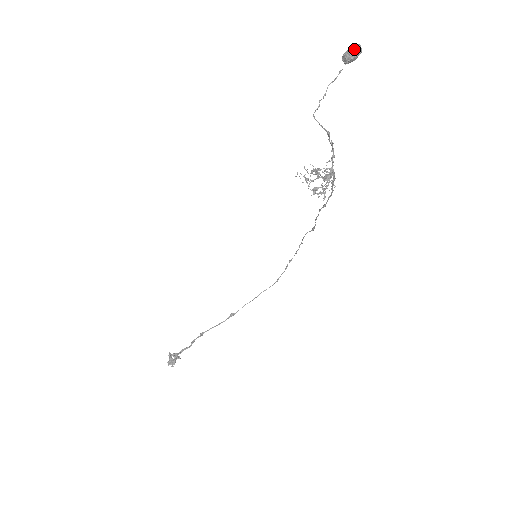
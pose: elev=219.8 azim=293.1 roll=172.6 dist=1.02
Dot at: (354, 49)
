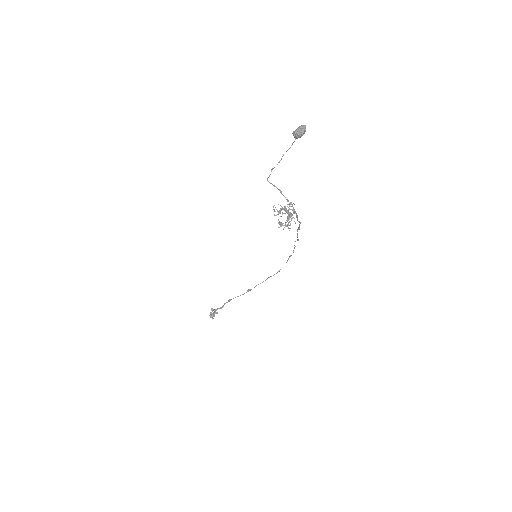
Dot at: (299, 130)
